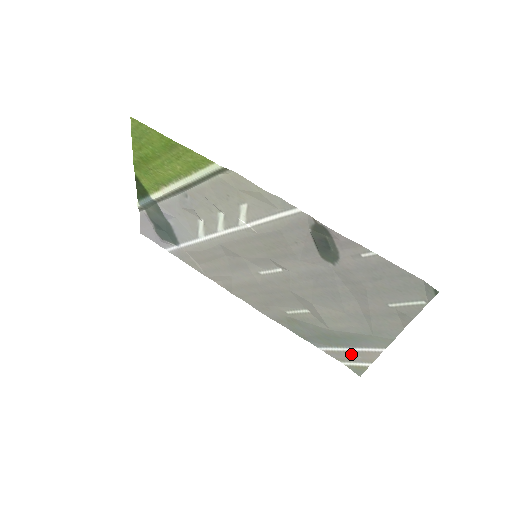
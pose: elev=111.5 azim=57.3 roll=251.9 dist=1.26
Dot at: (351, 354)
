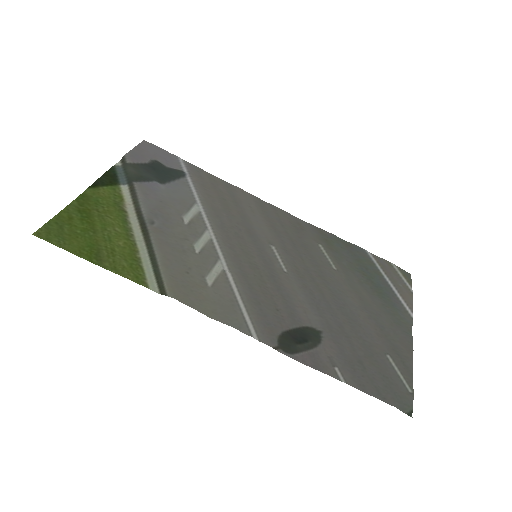
Dot at: (392, 279)
